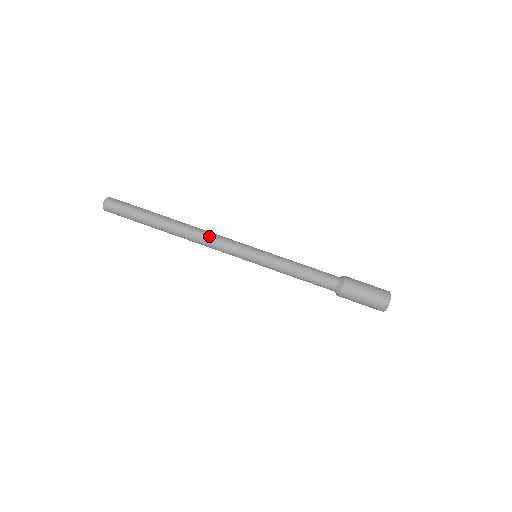
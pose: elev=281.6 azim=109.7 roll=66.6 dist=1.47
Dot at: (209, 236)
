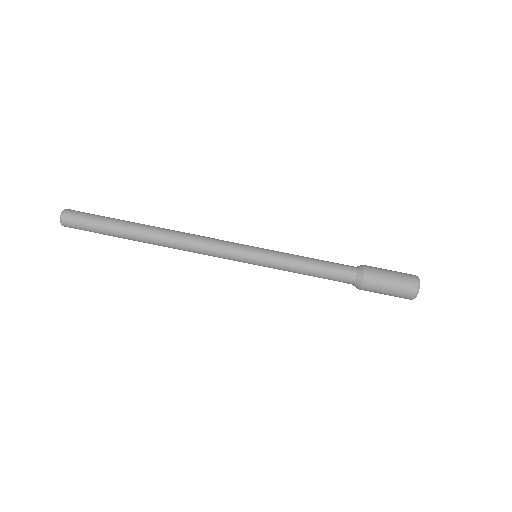
Dot at: (195, 247)
